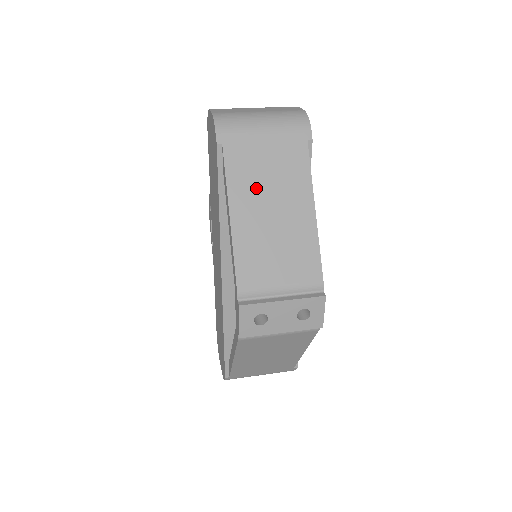
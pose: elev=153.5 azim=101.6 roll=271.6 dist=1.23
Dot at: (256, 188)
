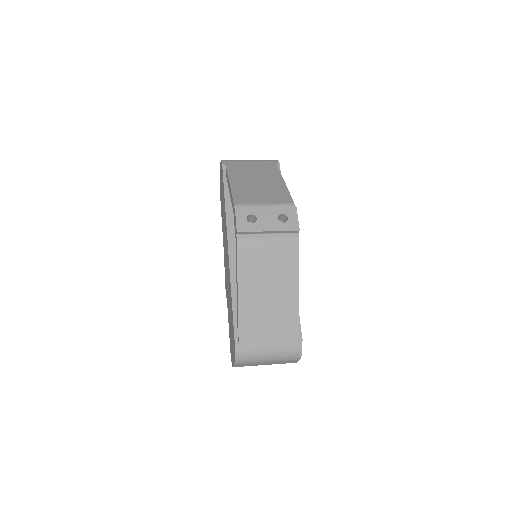
Dot at: (246, 175)
